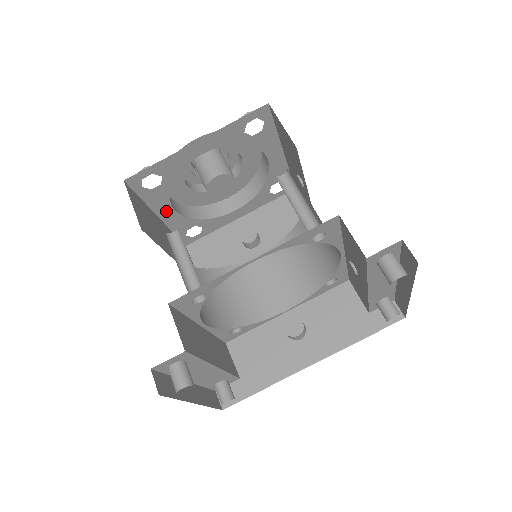
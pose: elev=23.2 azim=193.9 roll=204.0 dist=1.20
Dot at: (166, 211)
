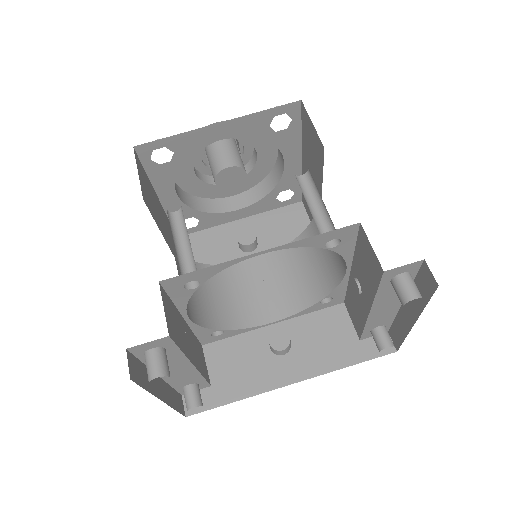
Dot at: (168, 193)
